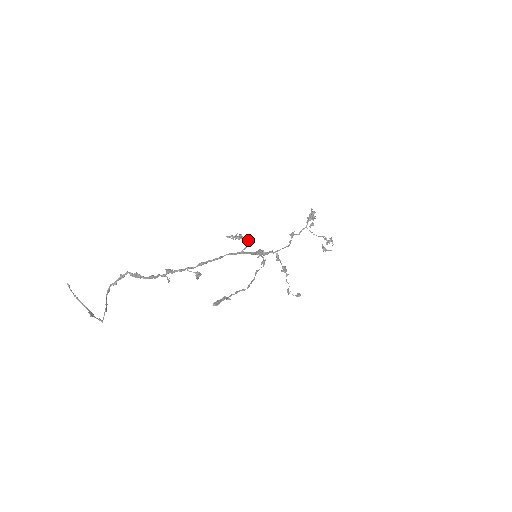
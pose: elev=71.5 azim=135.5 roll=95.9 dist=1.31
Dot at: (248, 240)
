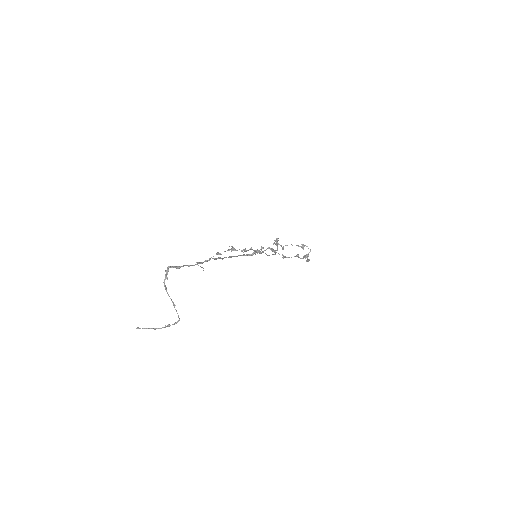
Dot at: occluded
